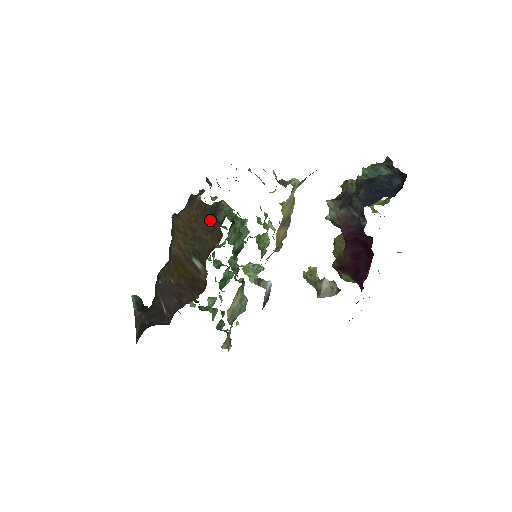
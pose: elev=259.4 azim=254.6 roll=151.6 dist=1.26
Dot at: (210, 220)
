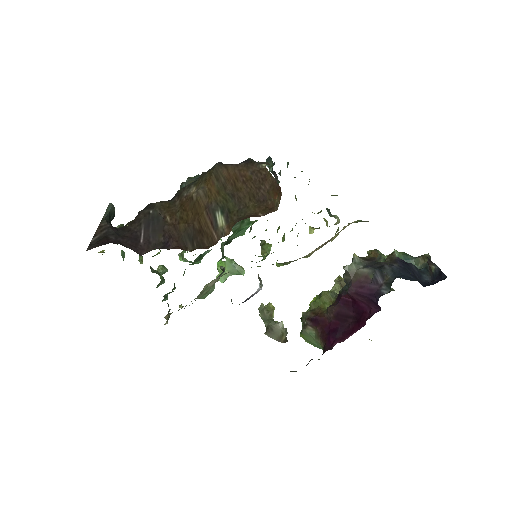
Dot at: (264, 190)
